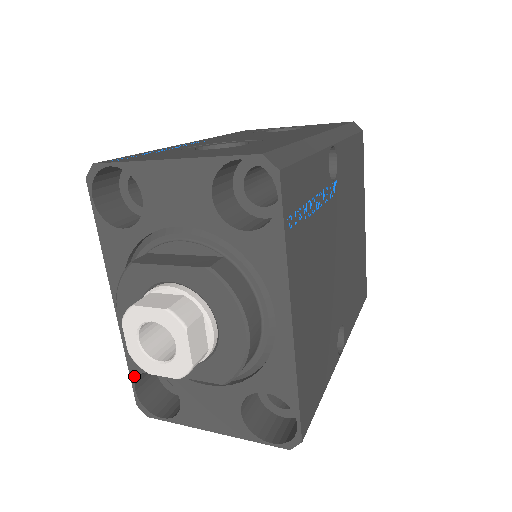
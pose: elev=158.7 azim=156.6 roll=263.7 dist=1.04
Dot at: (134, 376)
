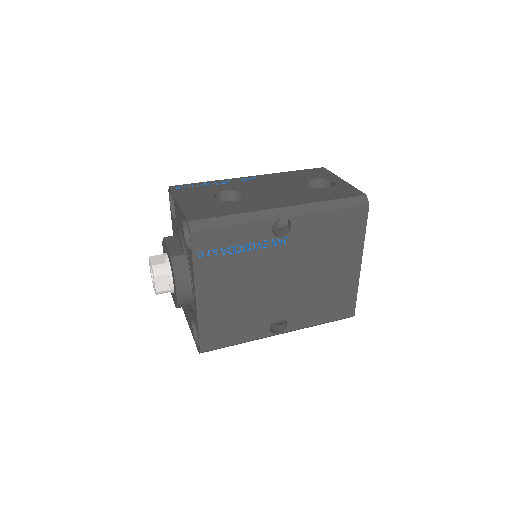
Dot at: occluded
